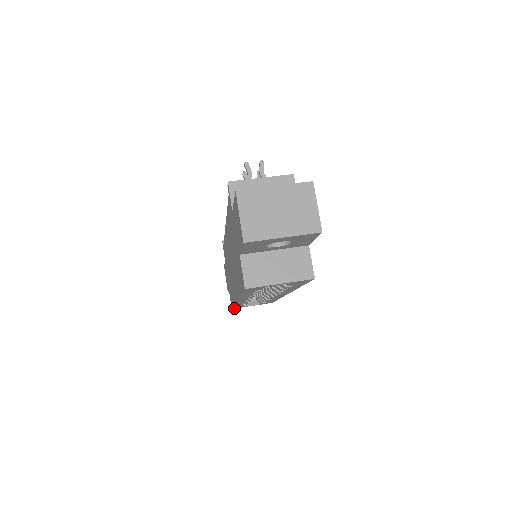
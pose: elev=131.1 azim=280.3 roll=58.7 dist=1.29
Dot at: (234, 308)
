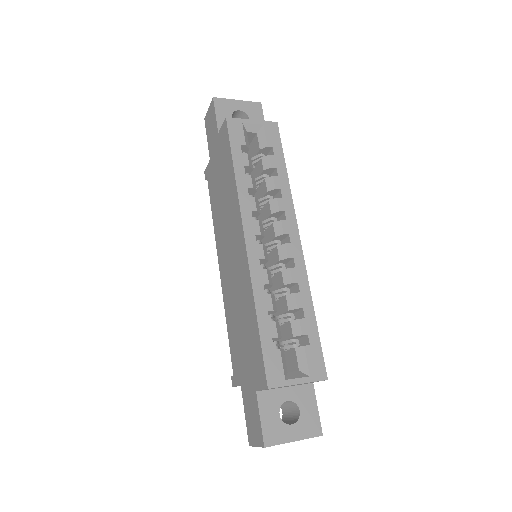
Dot at: (271, 386)
